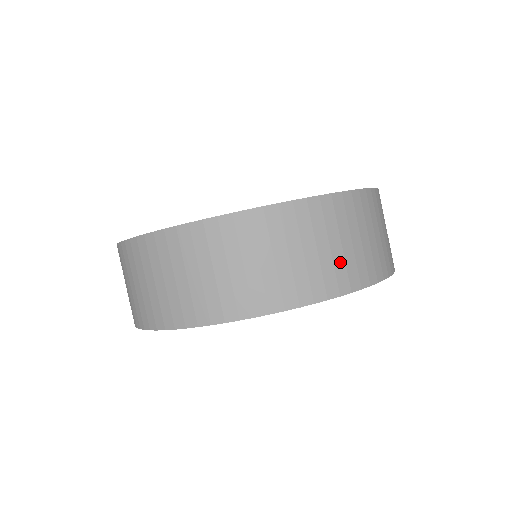
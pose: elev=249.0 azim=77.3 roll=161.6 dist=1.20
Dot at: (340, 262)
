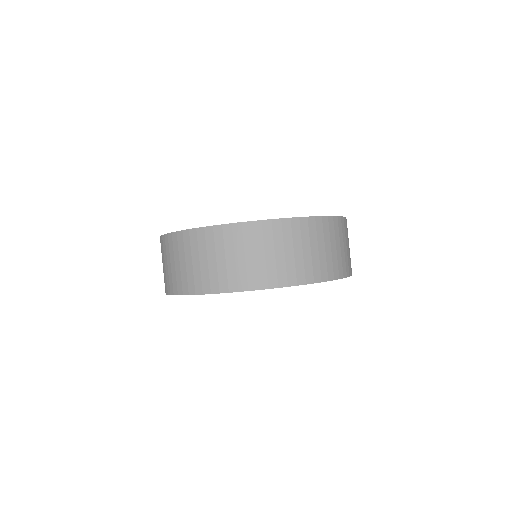
Dot at: (323, 260)
